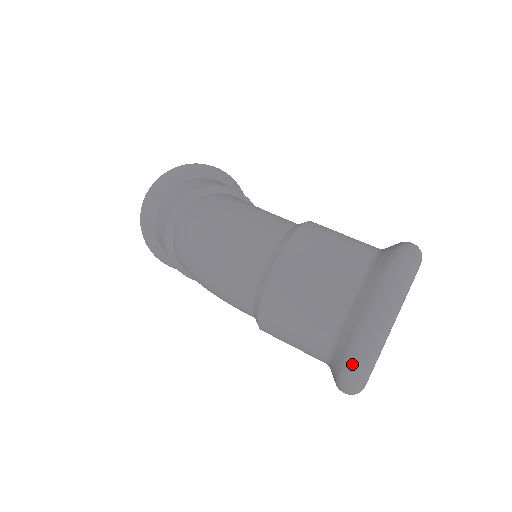
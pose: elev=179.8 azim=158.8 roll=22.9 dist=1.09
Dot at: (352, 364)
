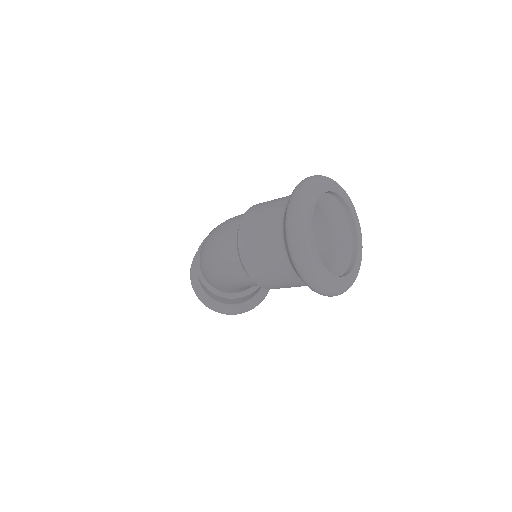
Dot at: (292, 248)
